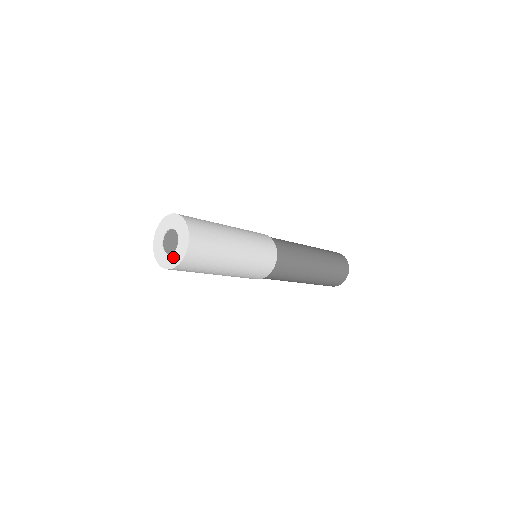
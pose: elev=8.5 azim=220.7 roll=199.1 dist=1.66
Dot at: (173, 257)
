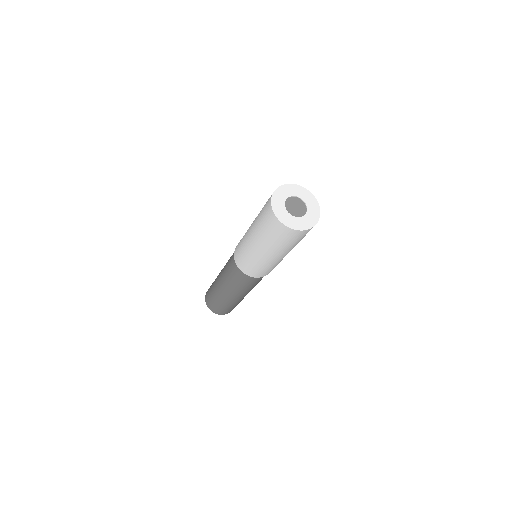
Dot at: (294, 220)
